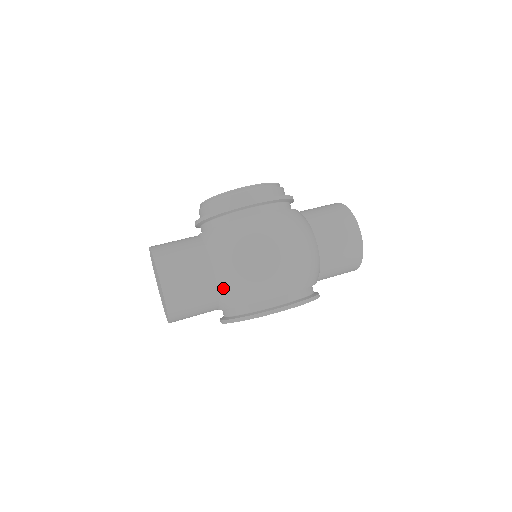
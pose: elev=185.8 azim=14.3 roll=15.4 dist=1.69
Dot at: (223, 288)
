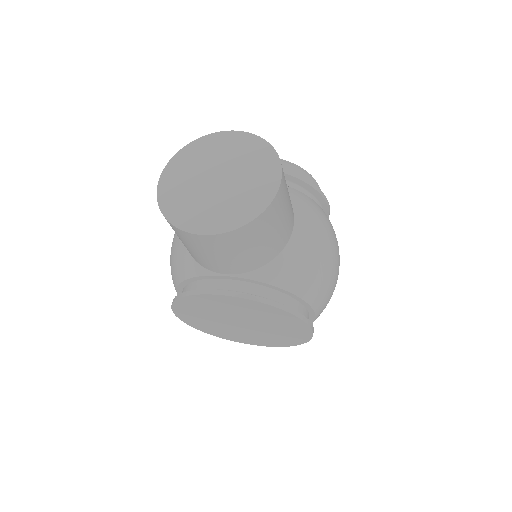
Dot at: (292, 254)
